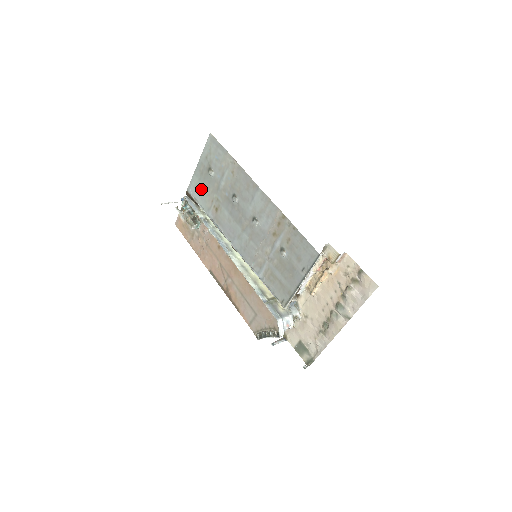
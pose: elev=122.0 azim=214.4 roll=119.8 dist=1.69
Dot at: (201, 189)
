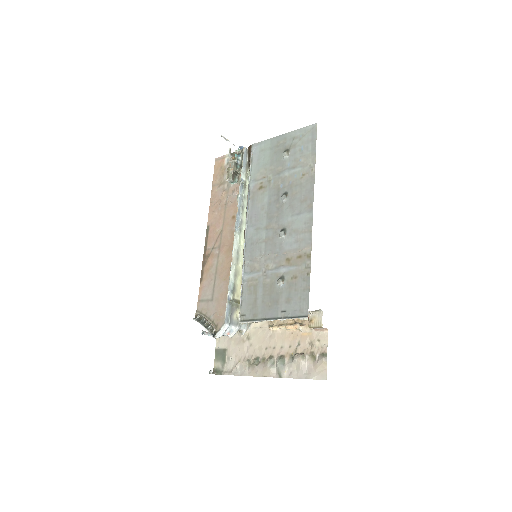
Dot at: (264, 157)
